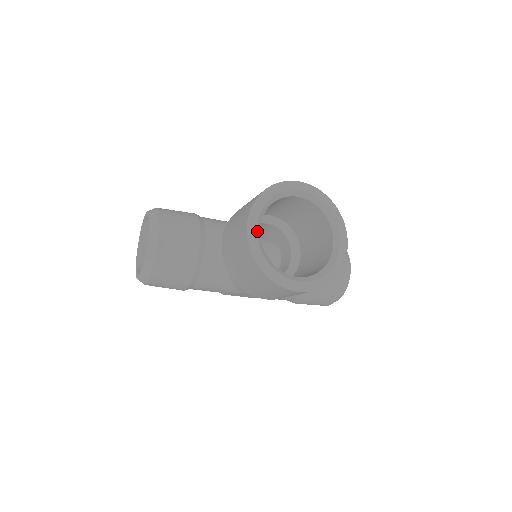
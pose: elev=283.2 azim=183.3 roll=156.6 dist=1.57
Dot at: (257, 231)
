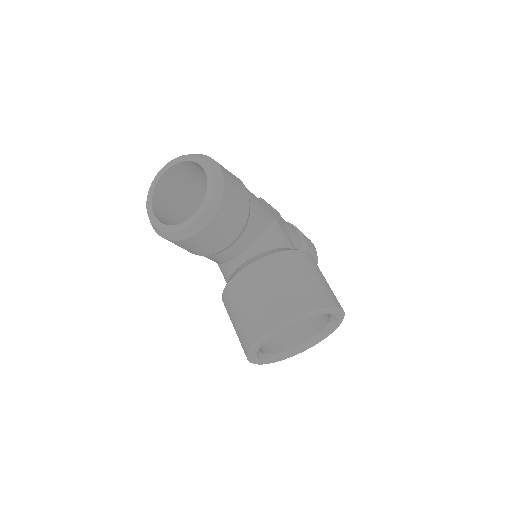
Dot at: occluded
